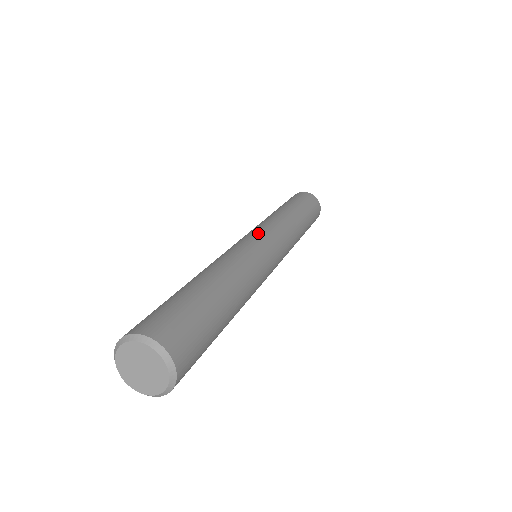
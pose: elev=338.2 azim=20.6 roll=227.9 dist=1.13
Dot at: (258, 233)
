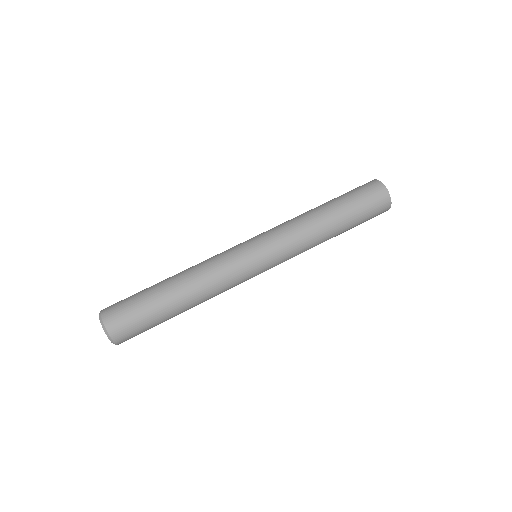
Dot at: (258, 245)
